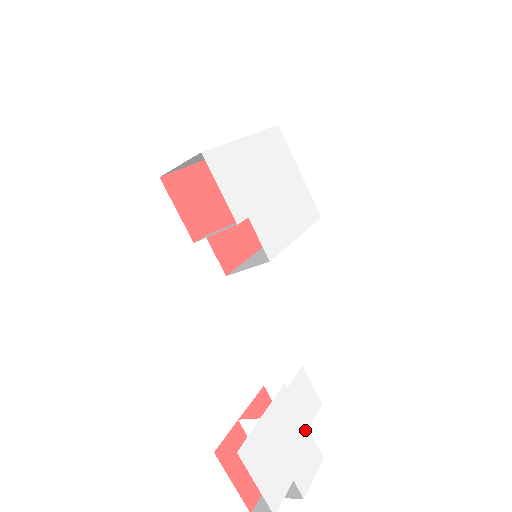
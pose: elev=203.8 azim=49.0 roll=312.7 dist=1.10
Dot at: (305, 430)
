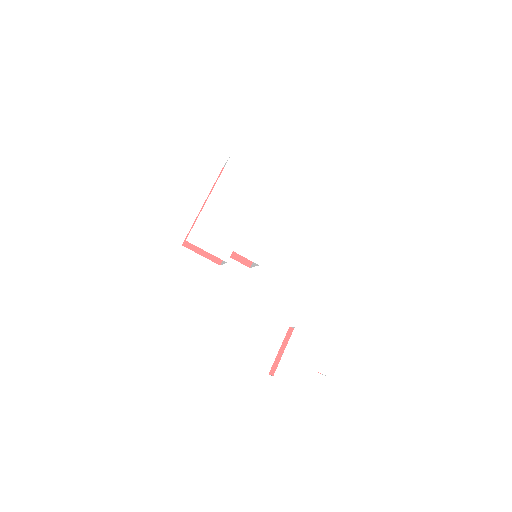
Dot at: (319, 343)
